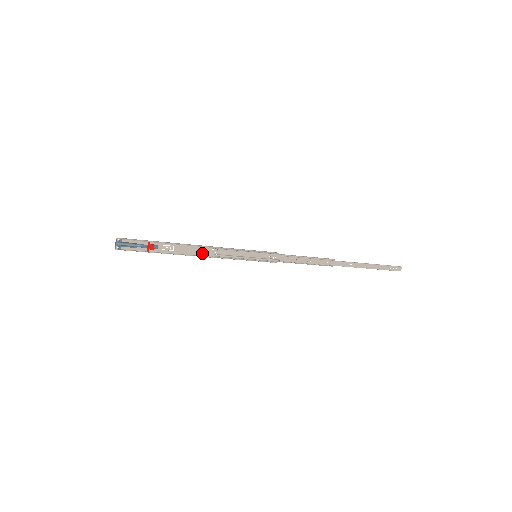
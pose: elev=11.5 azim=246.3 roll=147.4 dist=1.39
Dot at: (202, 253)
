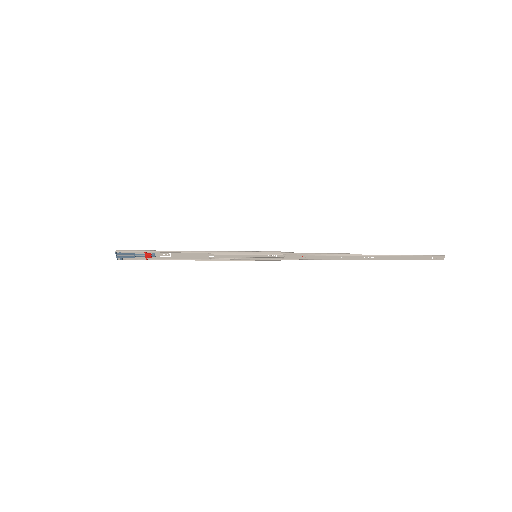
Dot at: (199, 257)
